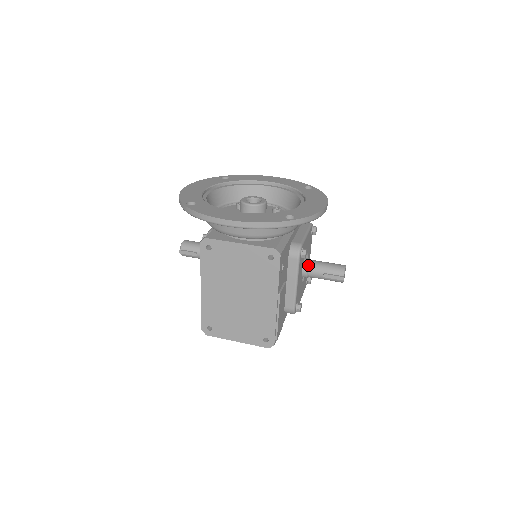
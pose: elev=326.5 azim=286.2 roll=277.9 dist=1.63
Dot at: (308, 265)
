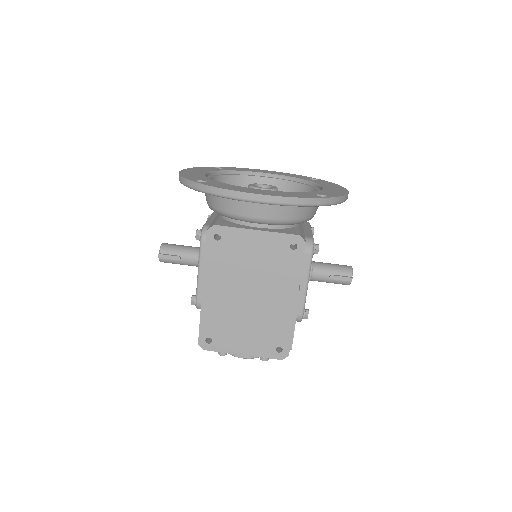
Dot at: (312, 266)
